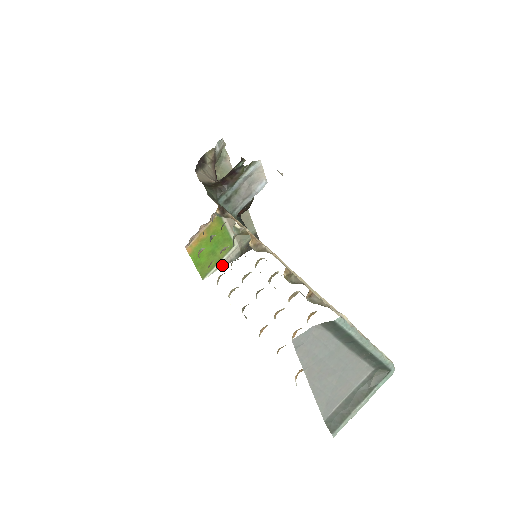
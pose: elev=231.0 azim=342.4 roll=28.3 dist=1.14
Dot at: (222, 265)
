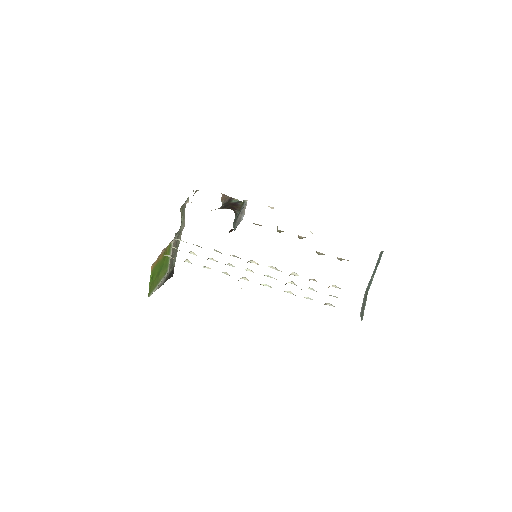
Dot at: (157, 288)
